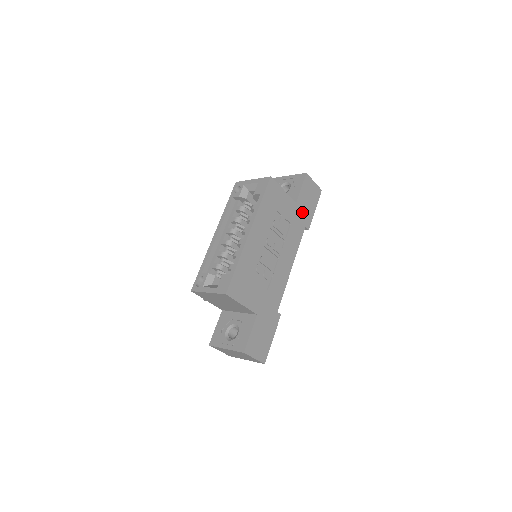
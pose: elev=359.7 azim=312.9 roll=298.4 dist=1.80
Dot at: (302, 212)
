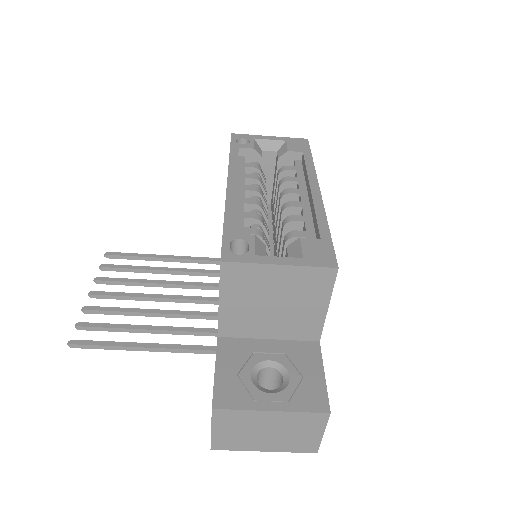
Dot at: occluded
